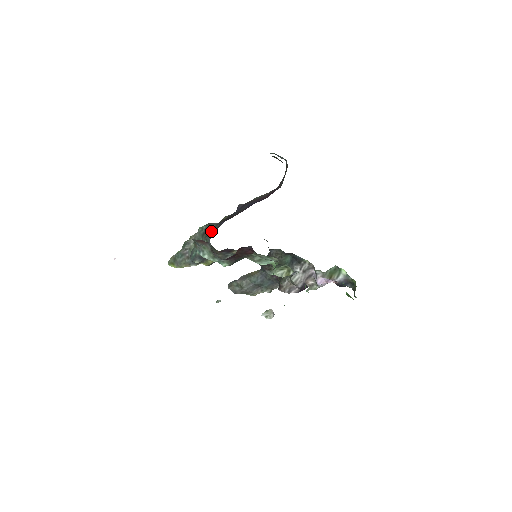
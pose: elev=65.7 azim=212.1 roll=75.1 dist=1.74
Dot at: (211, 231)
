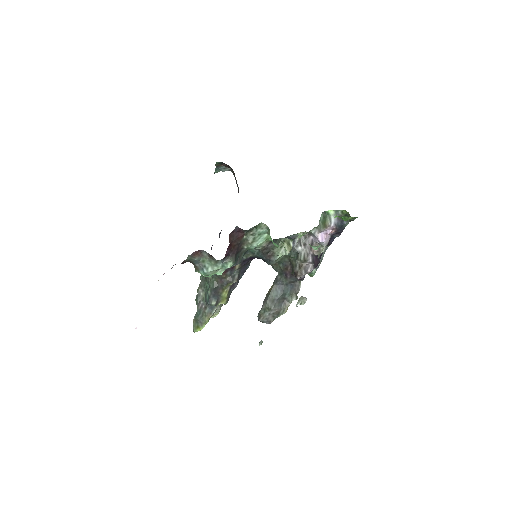
Dot at: occluded
